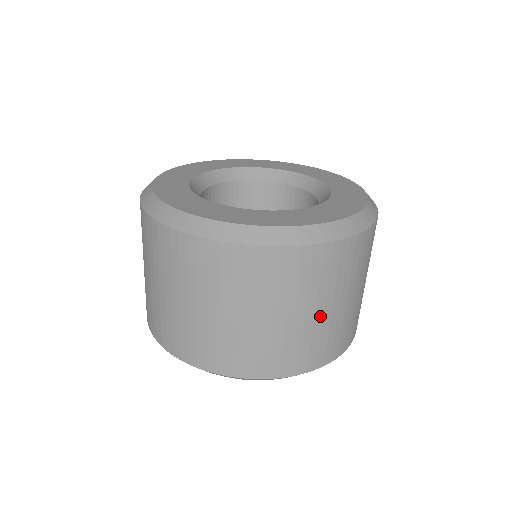
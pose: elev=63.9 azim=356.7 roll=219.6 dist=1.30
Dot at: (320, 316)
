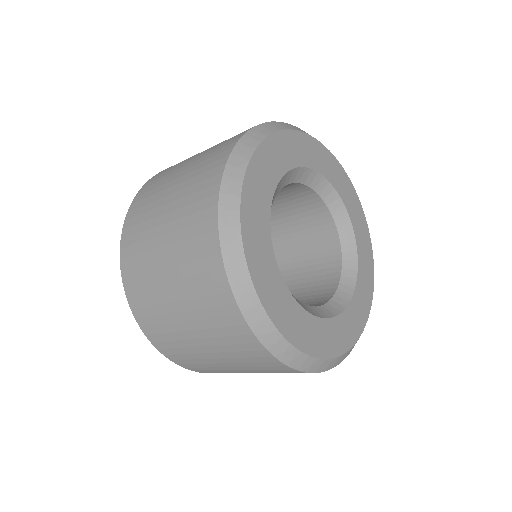
Dot at: occluded
